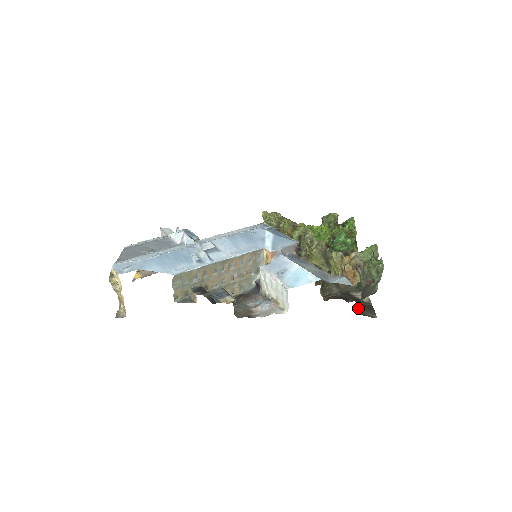
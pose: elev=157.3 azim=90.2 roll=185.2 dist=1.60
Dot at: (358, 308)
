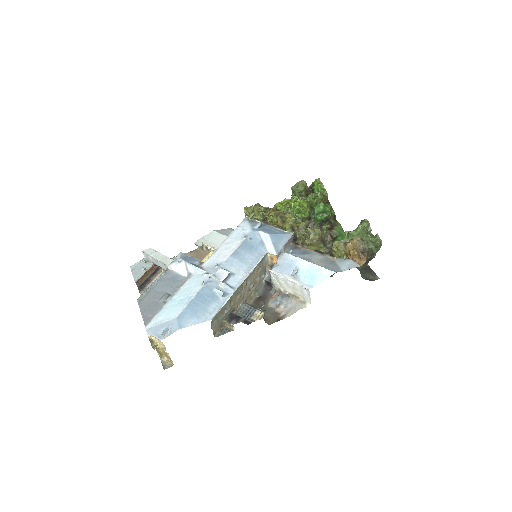
Dot at: (361, 274)
